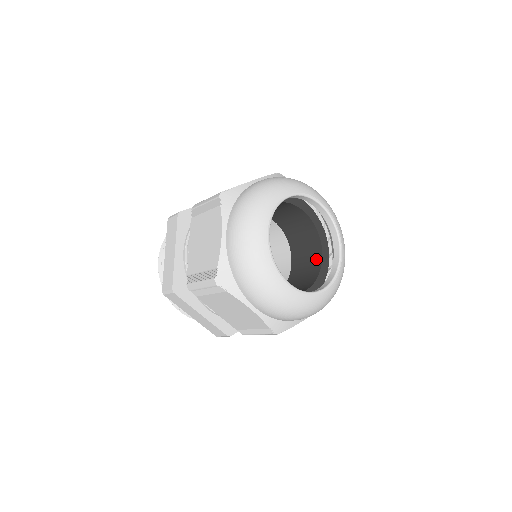
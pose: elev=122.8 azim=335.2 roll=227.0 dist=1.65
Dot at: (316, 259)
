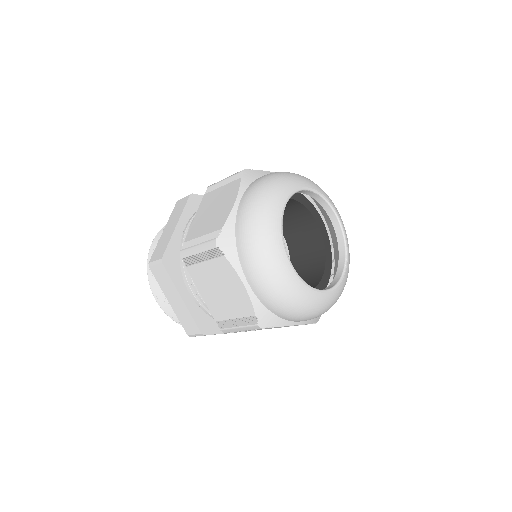
Dot at: (317, 274)
